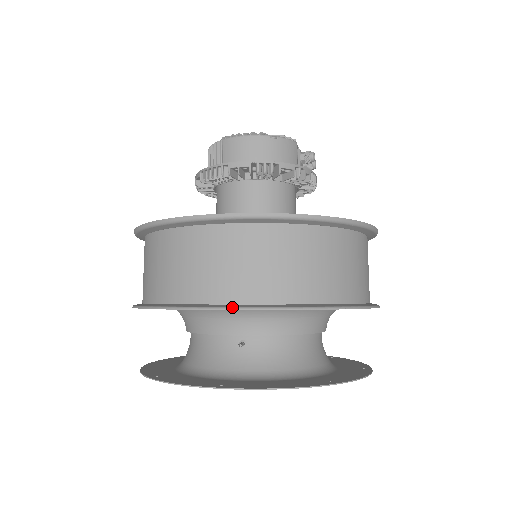
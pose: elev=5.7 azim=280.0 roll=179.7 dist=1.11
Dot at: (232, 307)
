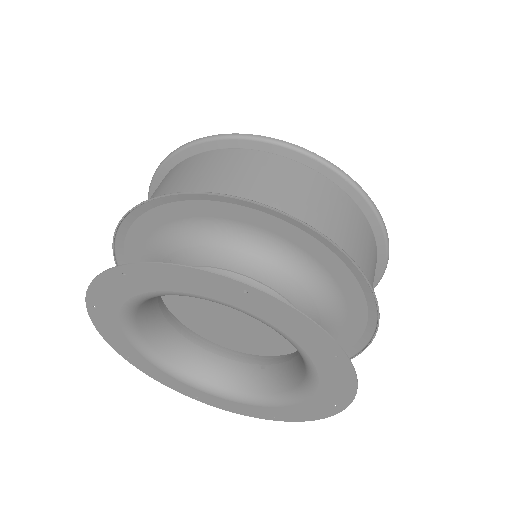
Dot at: (161, 195)
